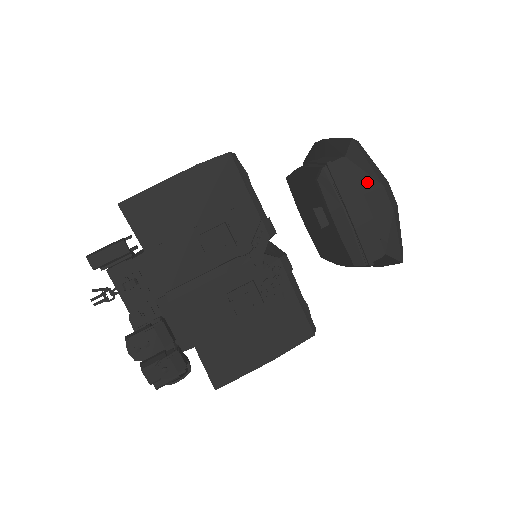
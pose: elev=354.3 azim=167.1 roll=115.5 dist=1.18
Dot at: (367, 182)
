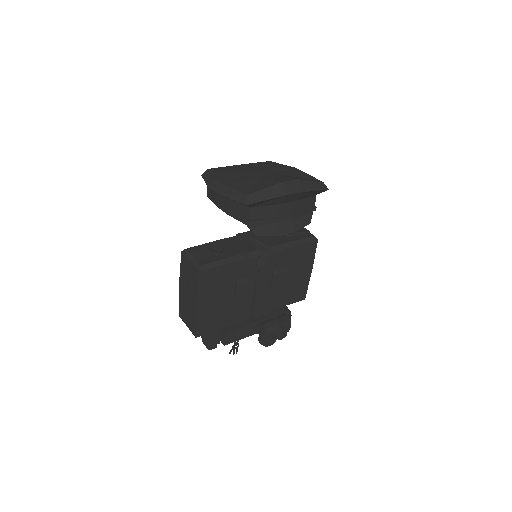
Dot at: (275, 201)
